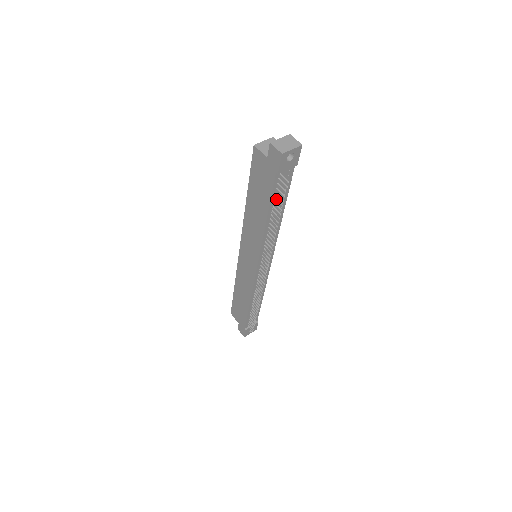
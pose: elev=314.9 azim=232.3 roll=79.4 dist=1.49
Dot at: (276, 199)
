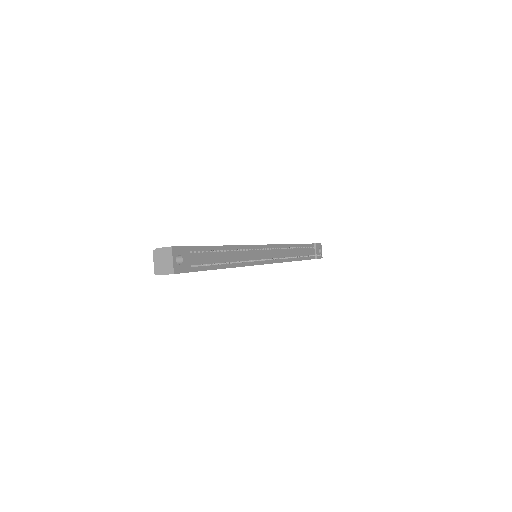
Dot at: (213, 265)
